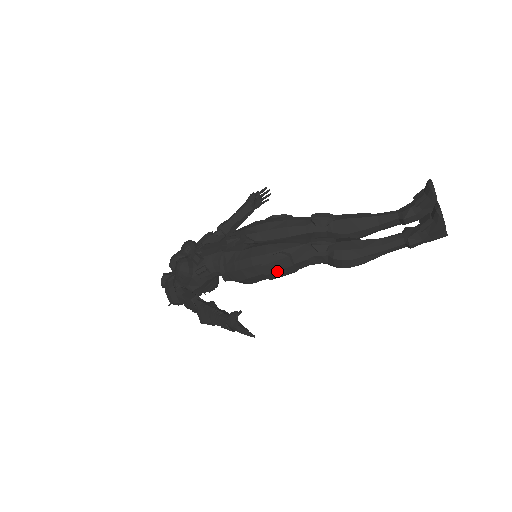
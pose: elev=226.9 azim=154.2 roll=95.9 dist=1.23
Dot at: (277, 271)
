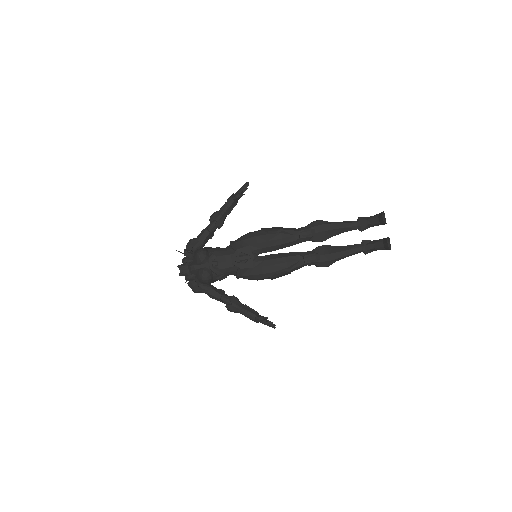
Dot at: occluded
